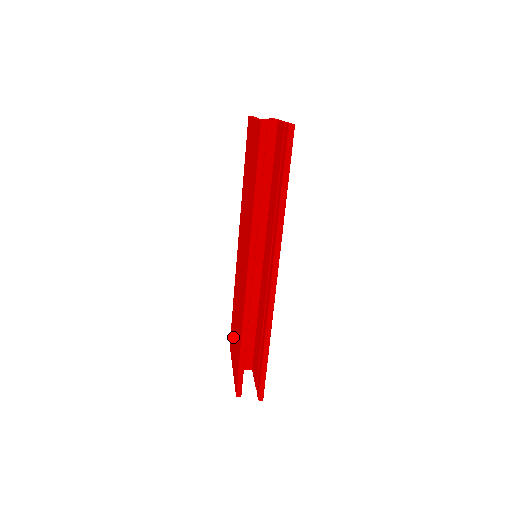
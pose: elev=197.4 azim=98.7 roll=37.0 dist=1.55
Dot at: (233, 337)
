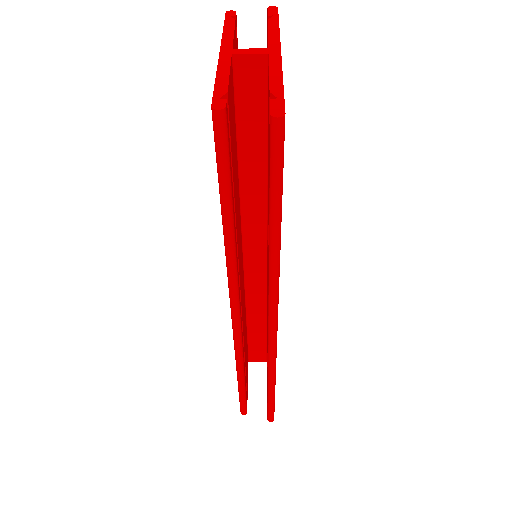
Dot at: occluded
